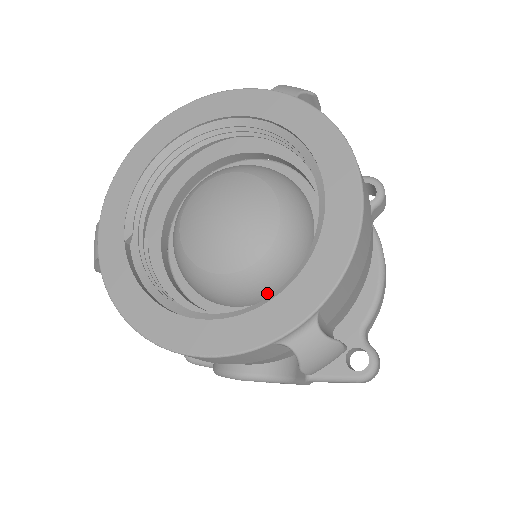
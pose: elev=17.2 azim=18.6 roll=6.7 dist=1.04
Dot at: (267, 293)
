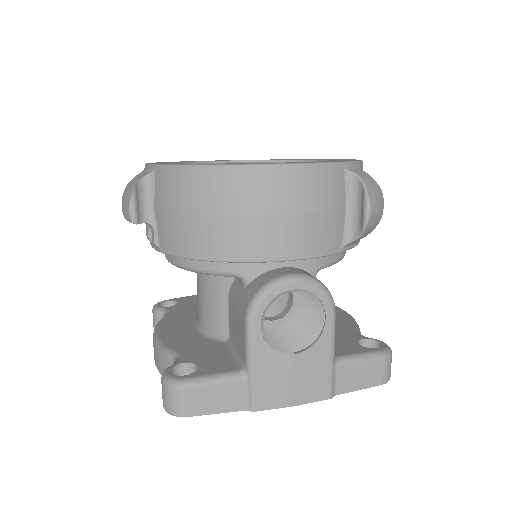
Dot at: occluded
